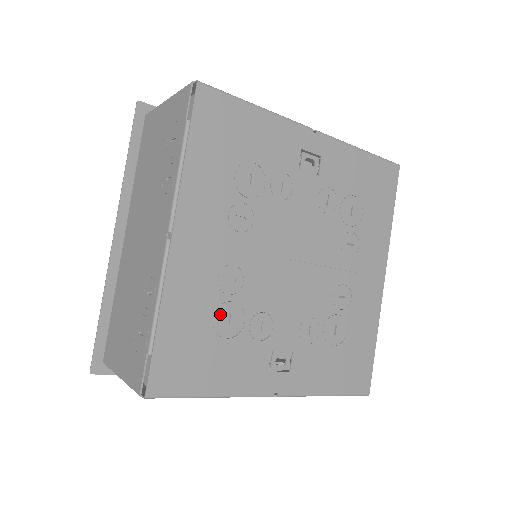
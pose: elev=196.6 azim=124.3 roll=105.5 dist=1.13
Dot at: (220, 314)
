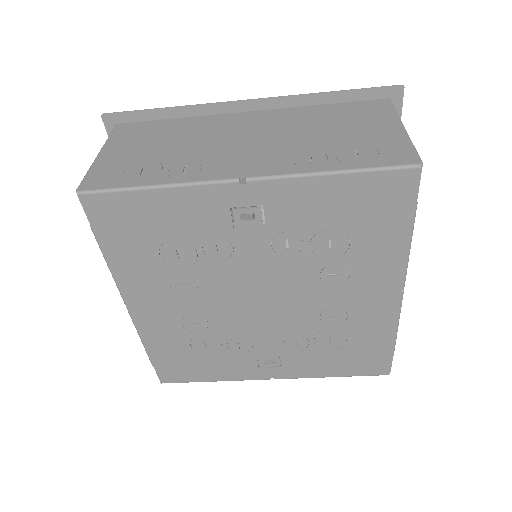
Dot at: (196, 343)
